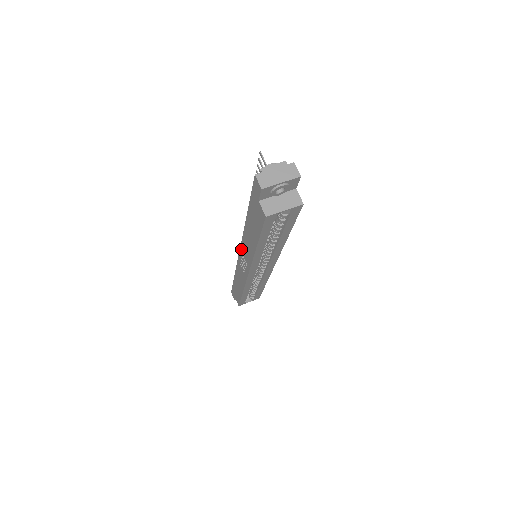
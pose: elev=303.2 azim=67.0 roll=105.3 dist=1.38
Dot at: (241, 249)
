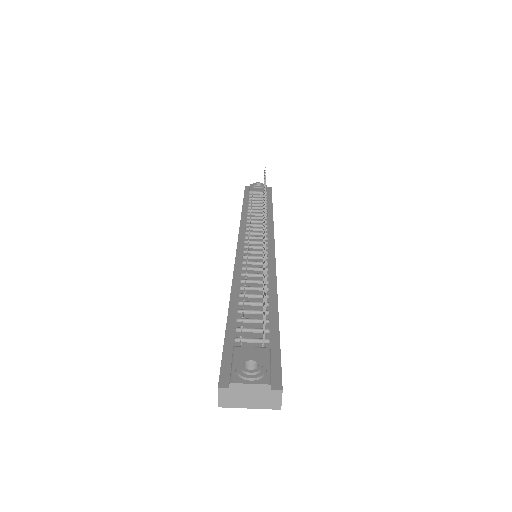
Dot at: (235, 258)
